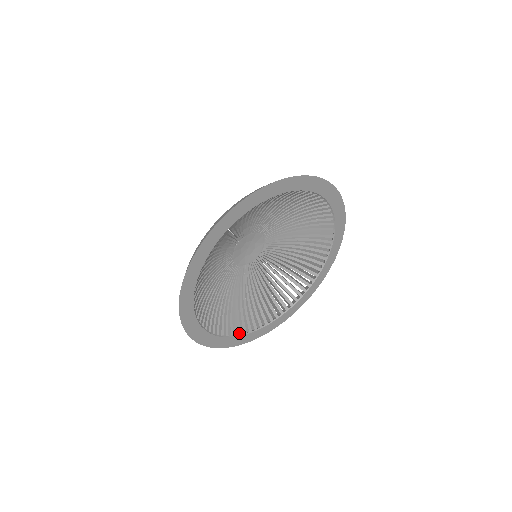
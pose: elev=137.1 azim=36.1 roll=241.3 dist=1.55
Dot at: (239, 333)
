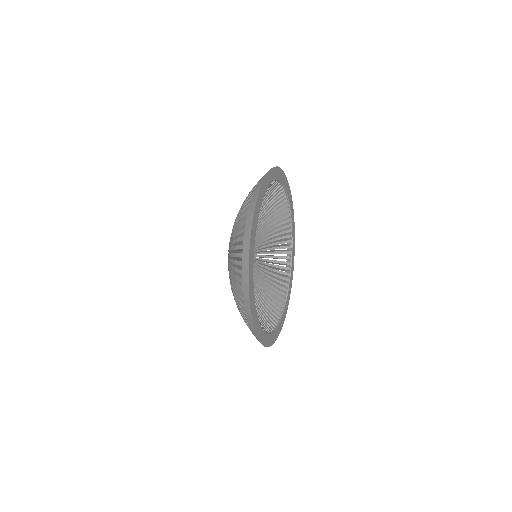
Dot at: (271, 330)
